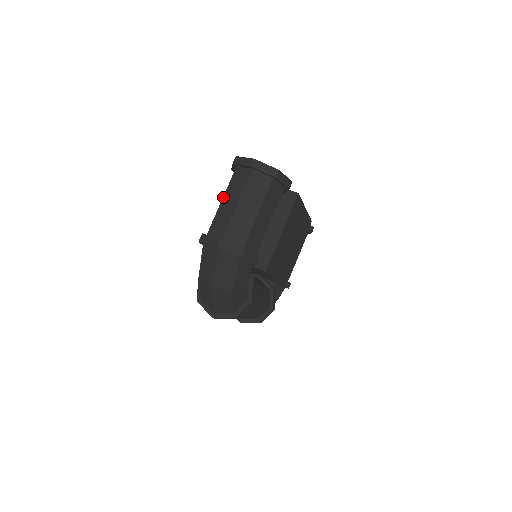
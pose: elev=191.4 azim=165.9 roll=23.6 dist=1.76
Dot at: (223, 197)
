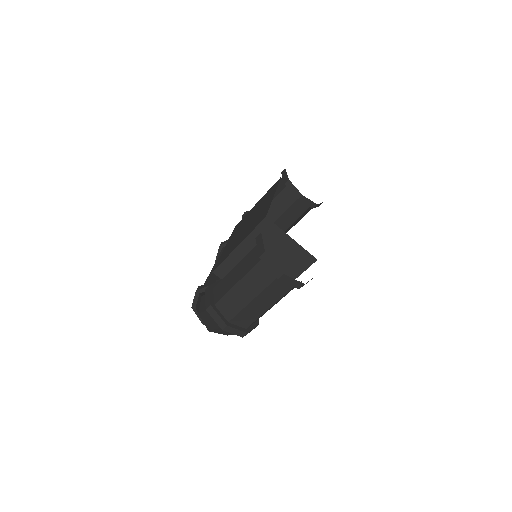
Dot at: (240, 281)
